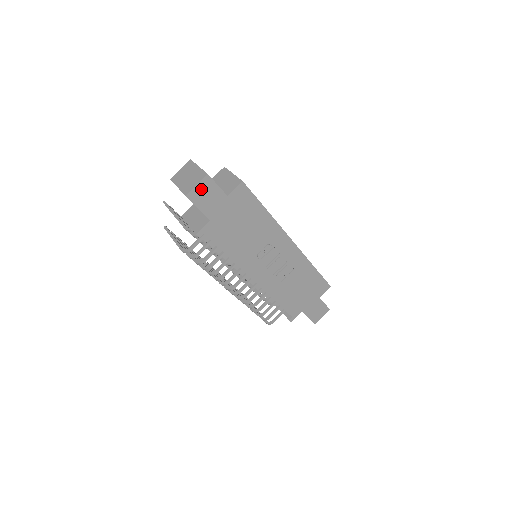
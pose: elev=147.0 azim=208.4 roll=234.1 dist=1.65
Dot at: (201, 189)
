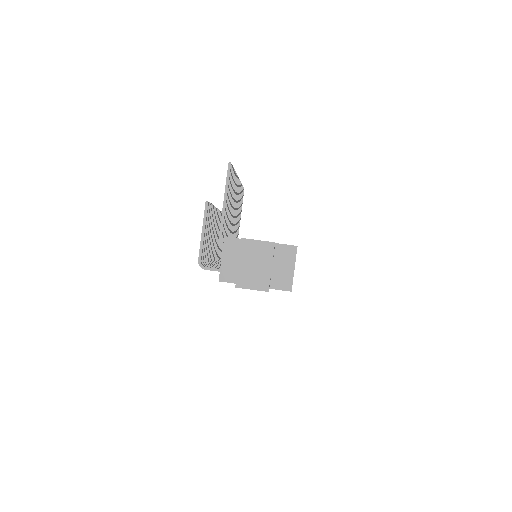
Dot at: occluded
